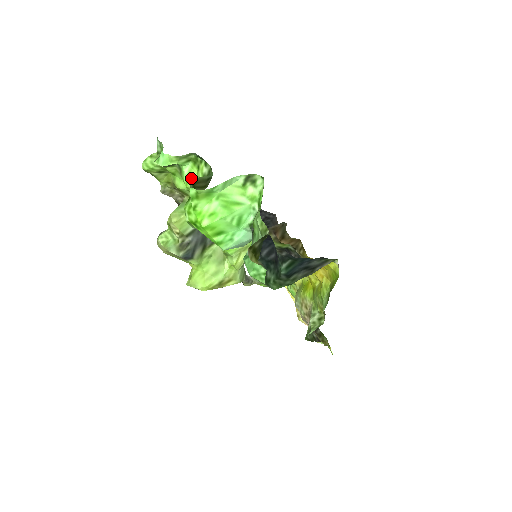
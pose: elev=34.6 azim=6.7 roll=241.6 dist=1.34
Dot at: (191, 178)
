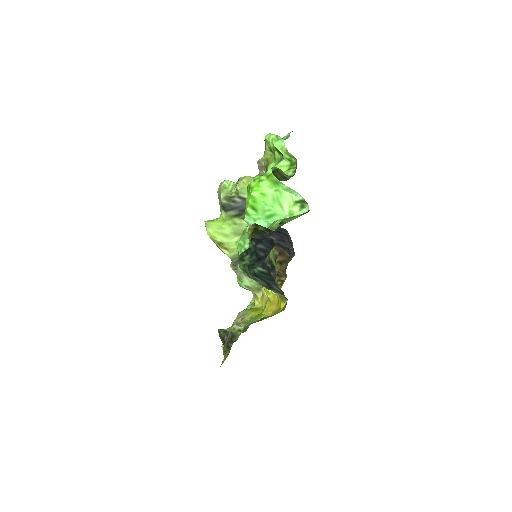
Dot at: occluded
